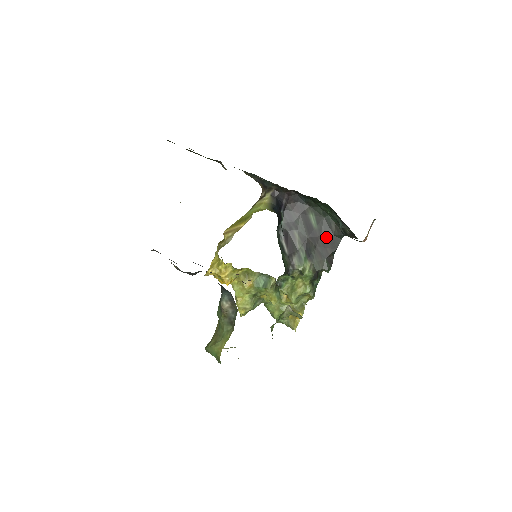
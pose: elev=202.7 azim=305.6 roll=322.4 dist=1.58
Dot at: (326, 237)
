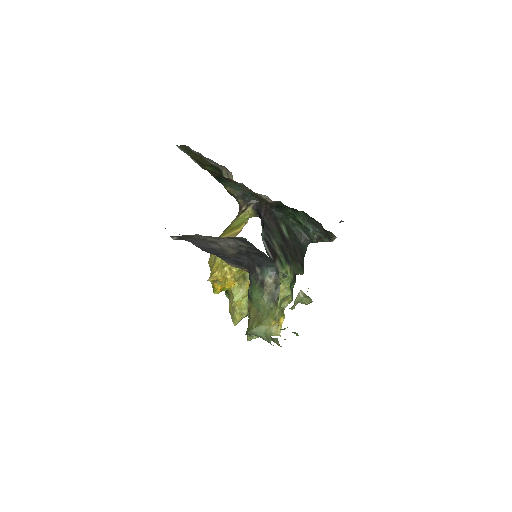
Dot at: (296, 245)
